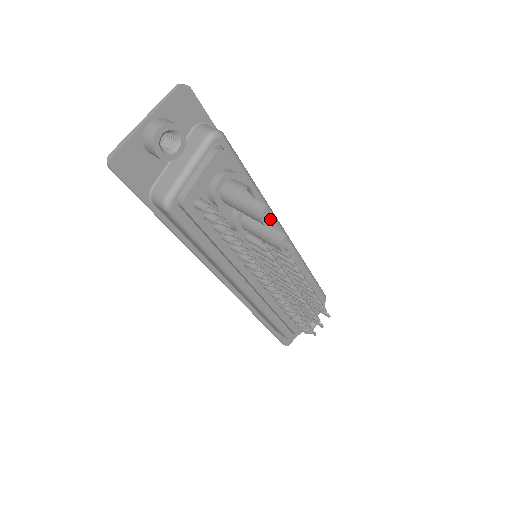
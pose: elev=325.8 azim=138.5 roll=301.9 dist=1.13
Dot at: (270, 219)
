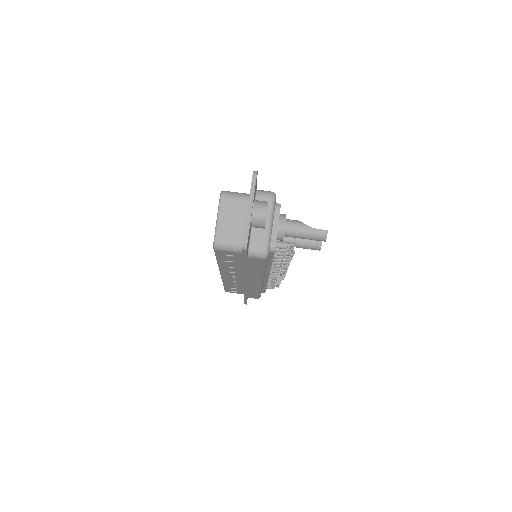
Dot at: occluded
